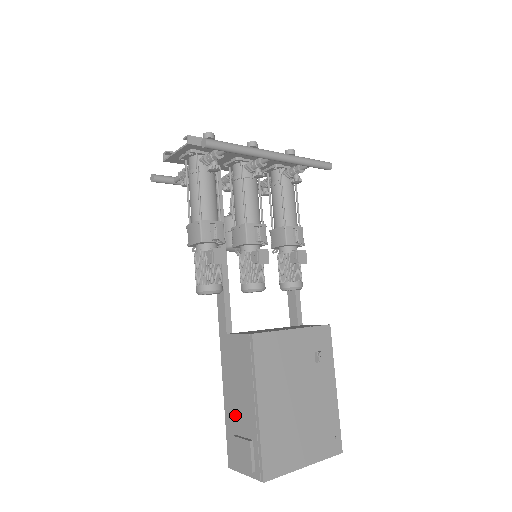
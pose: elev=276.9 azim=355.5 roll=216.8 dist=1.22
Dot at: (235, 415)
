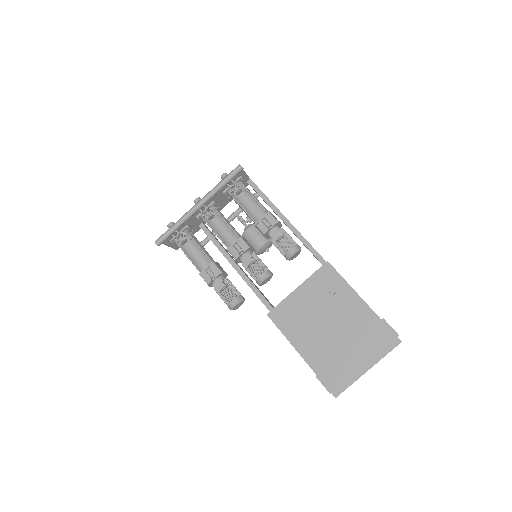
Dot at: occluded
